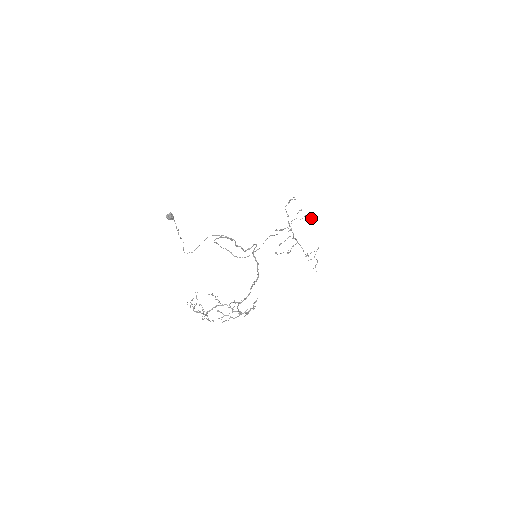
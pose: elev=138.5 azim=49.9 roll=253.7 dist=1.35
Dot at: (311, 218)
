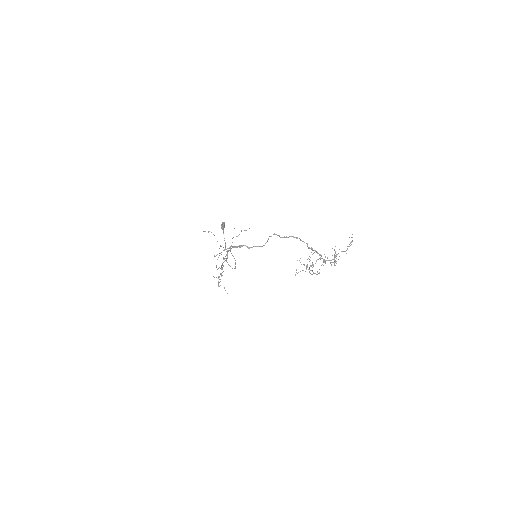
Dot at: occluded
